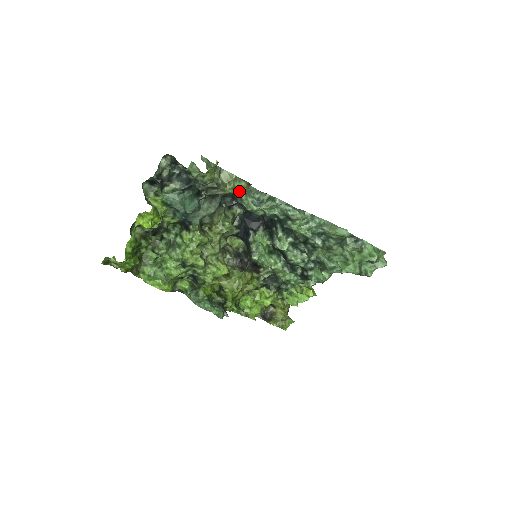
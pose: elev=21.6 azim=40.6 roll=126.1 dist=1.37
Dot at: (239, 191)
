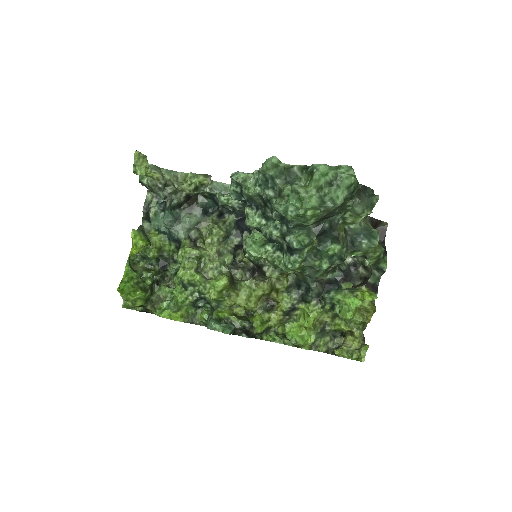
Dot at: (212, 192)
